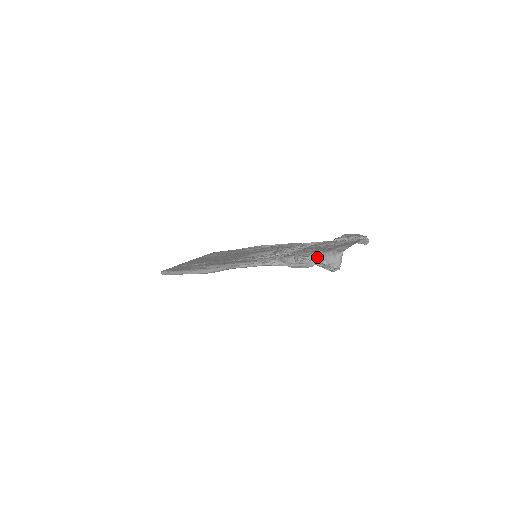
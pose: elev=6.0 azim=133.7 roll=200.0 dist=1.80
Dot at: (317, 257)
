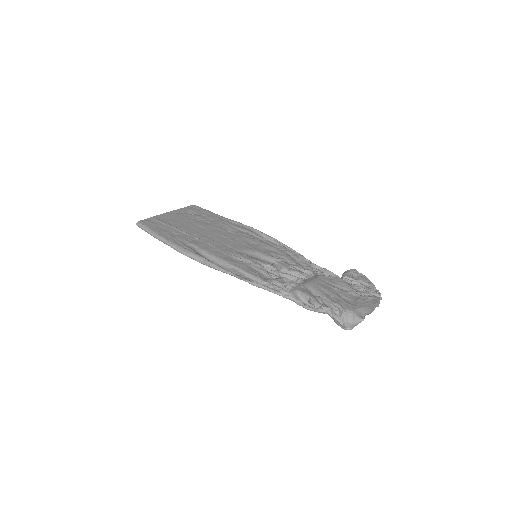
Dot at: (334, 311)
